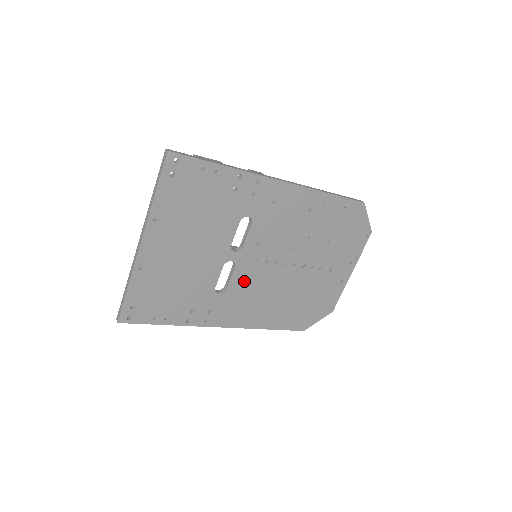
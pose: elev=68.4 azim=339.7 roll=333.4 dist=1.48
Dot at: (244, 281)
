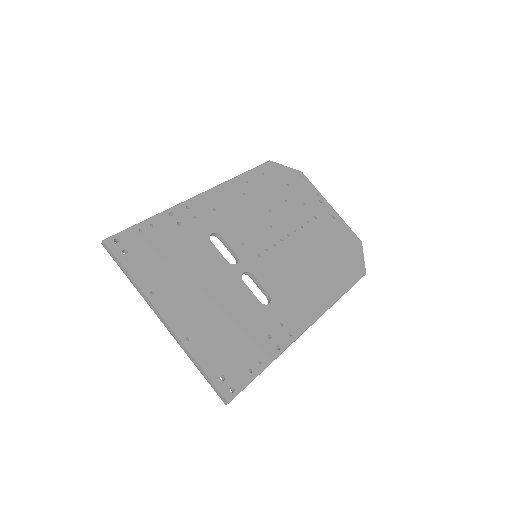
Dot at: (272, 278)
